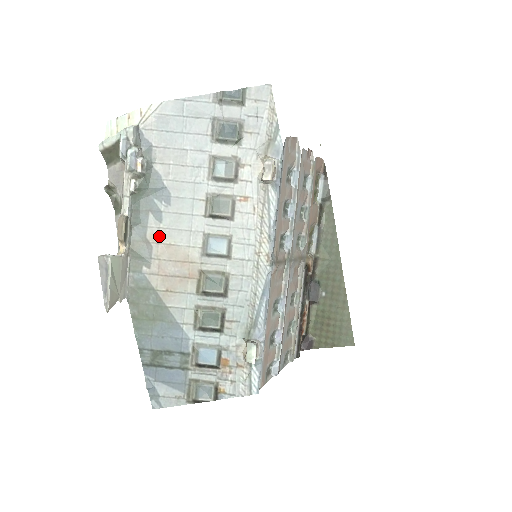
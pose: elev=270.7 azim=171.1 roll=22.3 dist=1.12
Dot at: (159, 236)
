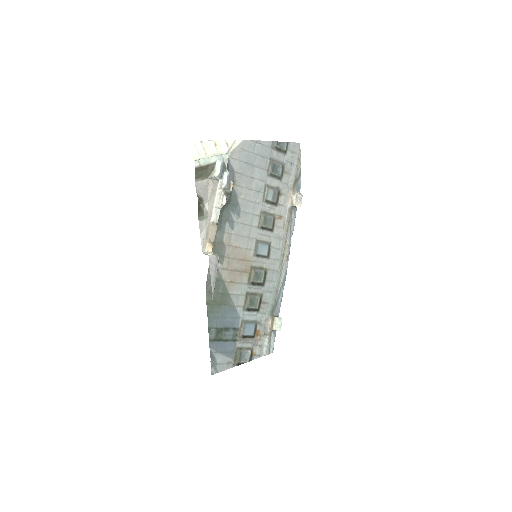
Dot at: (231, 240)
